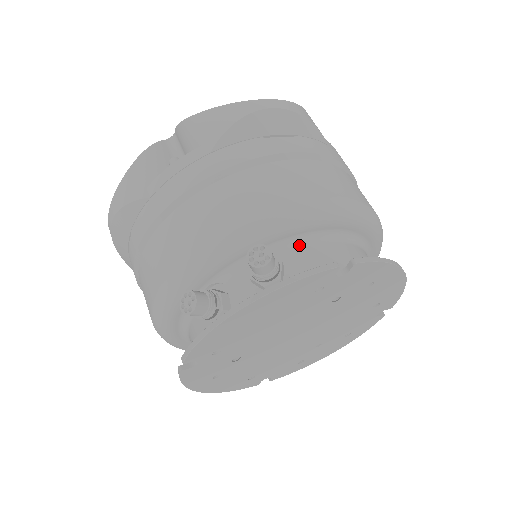
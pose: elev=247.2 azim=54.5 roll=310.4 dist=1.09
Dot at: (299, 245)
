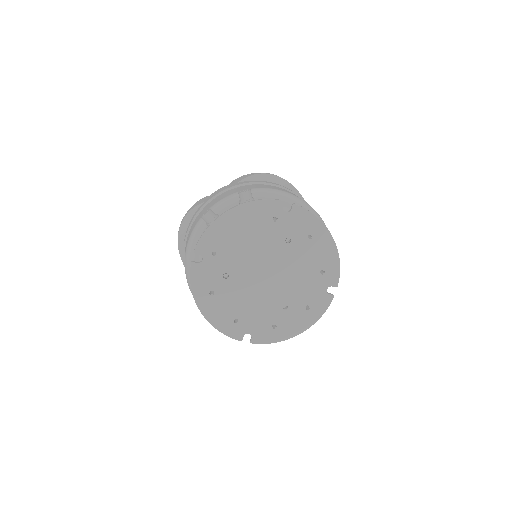
Dot at: occluded
